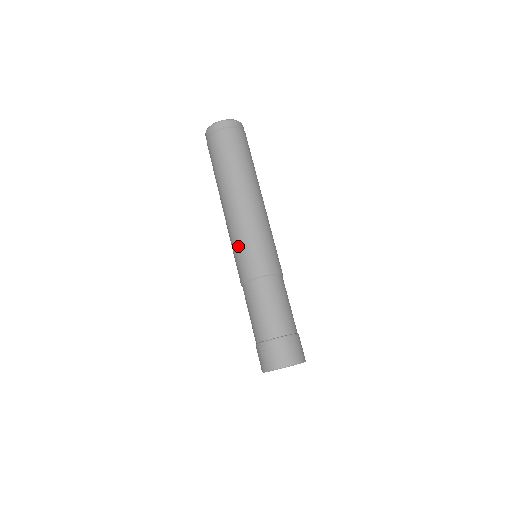
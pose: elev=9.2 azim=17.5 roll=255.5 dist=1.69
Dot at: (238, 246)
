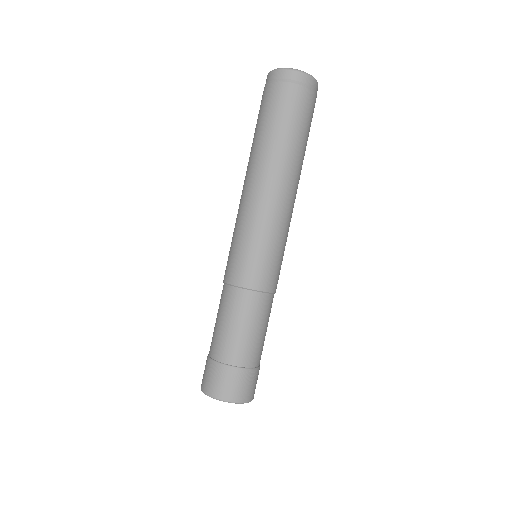
Dot at: (236, 238)
